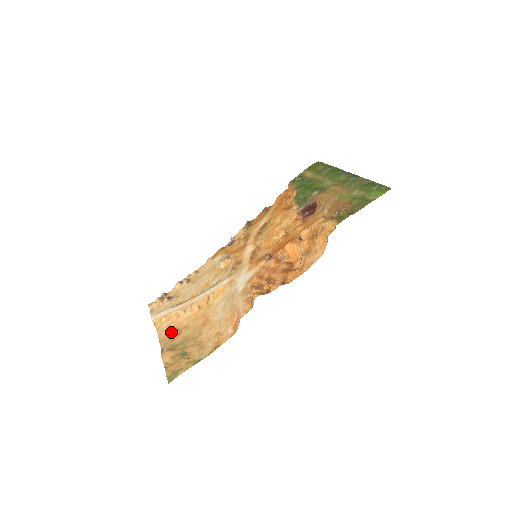
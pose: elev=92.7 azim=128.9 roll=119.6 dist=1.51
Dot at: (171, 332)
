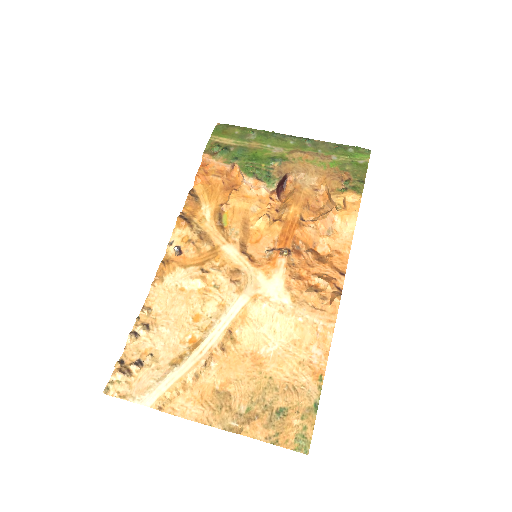
Dot at: (210, 402)
